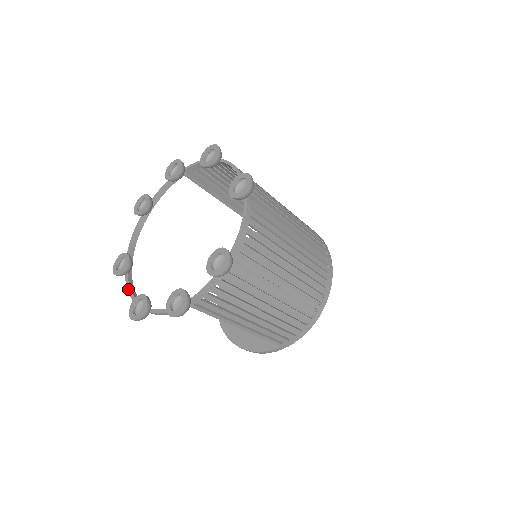
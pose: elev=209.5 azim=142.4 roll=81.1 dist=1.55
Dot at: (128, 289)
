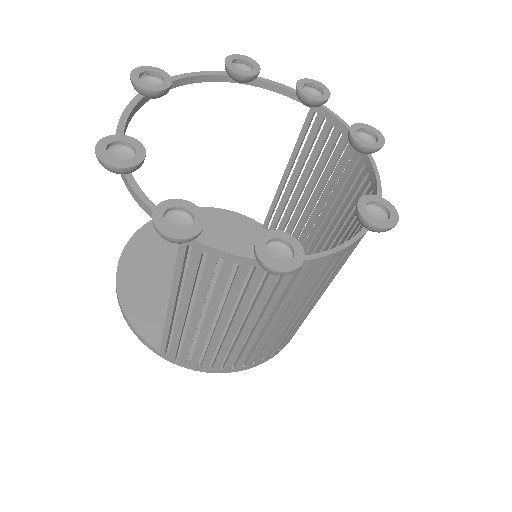
Dot at: (126, 112)
